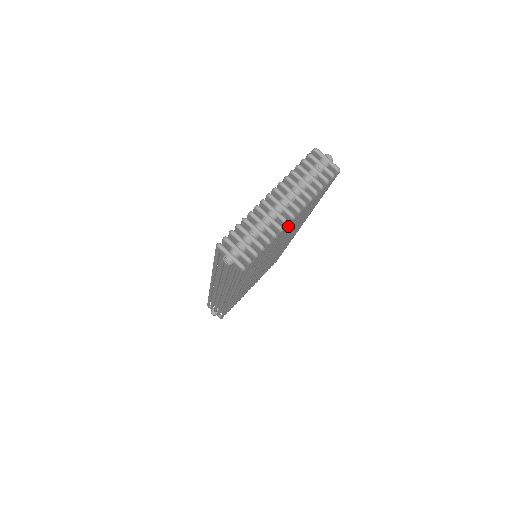
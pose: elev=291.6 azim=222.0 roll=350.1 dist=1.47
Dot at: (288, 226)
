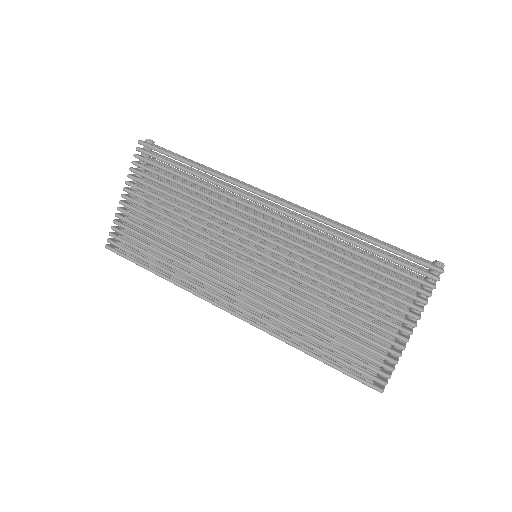
Dot at: occluded
